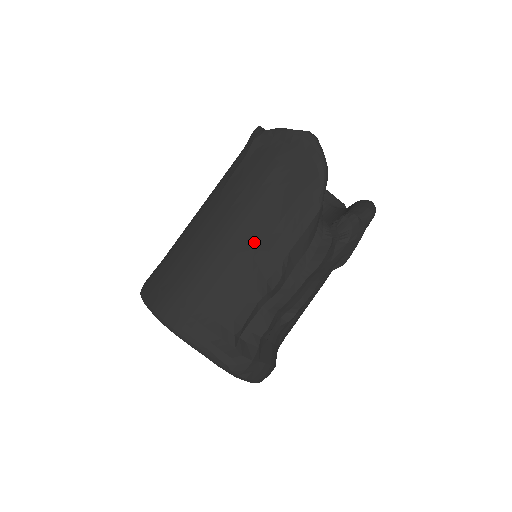
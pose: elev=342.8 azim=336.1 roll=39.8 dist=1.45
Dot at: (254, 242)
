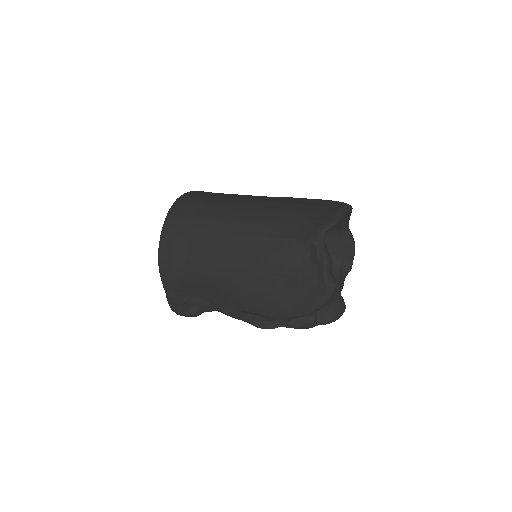
Dot at: (239, 289)
